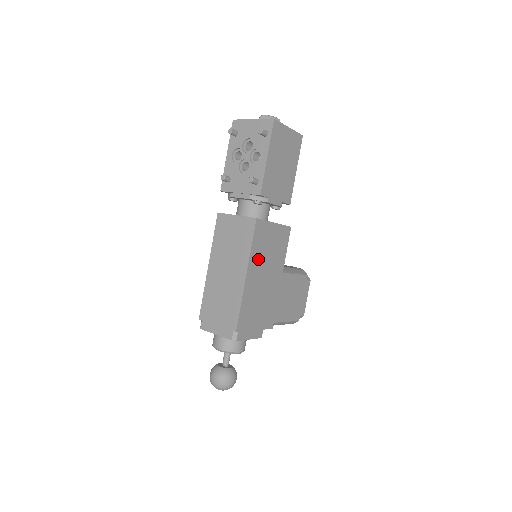
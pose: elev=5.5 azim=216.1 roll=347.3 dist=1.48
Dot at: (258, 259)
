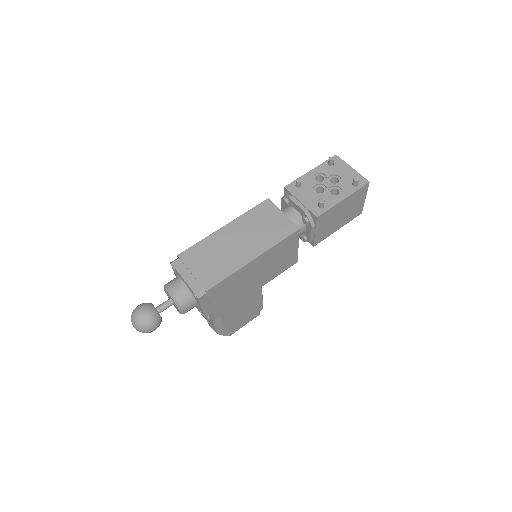
Dot at: (269, 257)
